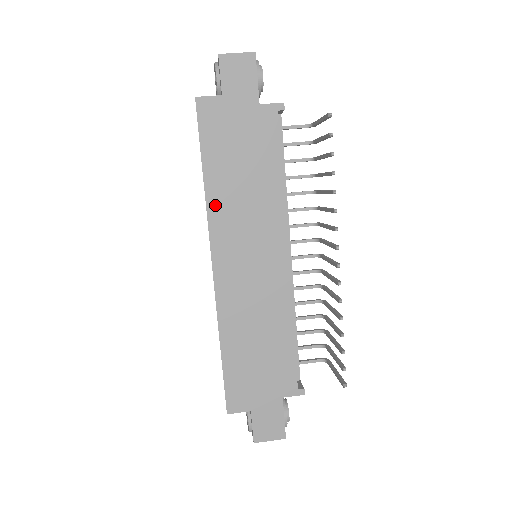
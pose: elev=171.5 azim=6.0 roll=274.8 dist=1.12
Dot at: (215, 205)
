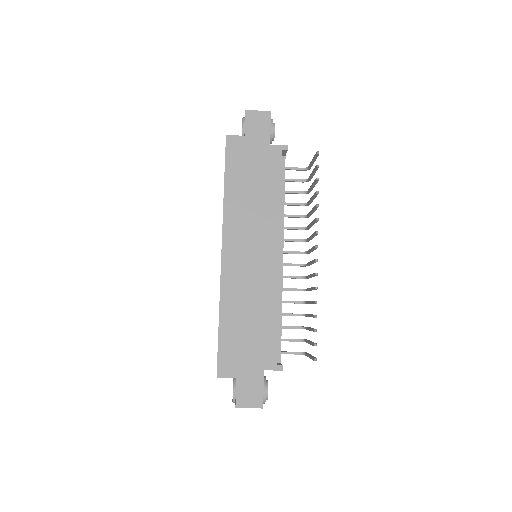
Dot at: (230, 209)
